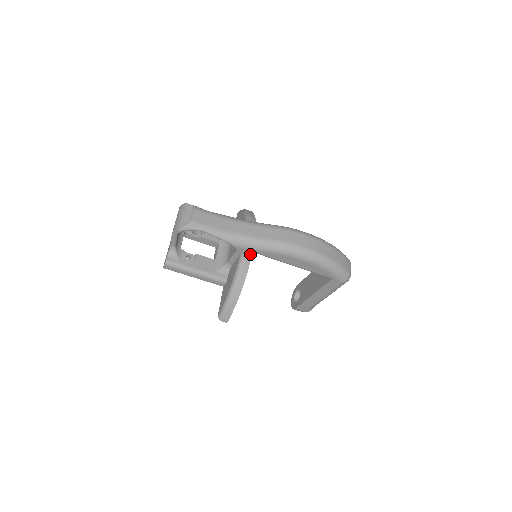
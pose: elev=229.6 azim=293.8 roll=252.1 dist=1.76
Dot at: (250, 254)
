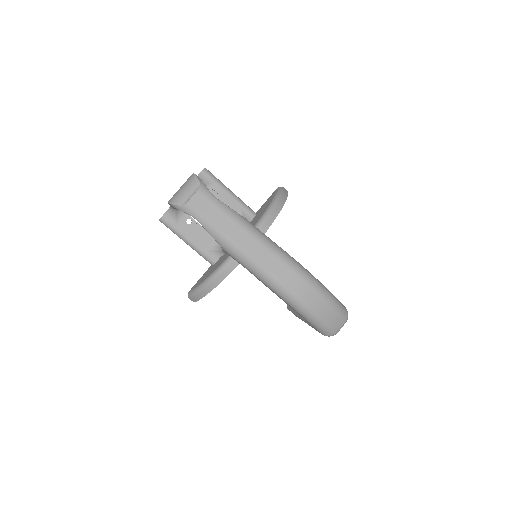
Dot at: occluded
